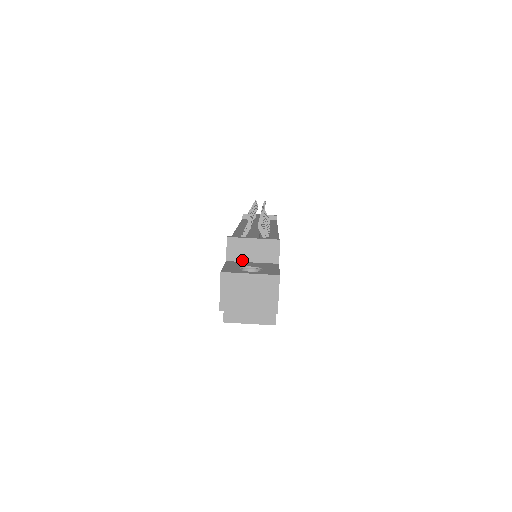
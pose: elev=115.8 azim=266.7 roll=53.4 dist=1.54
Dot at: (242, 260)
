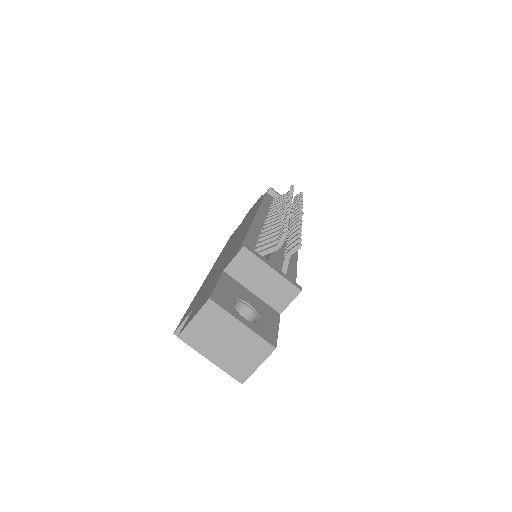
Dot at: (242, 282)
